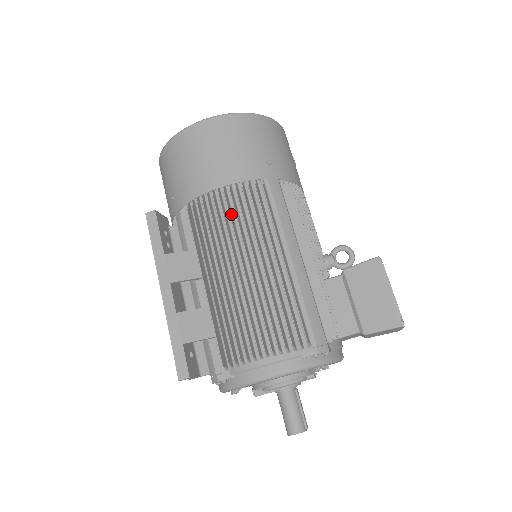
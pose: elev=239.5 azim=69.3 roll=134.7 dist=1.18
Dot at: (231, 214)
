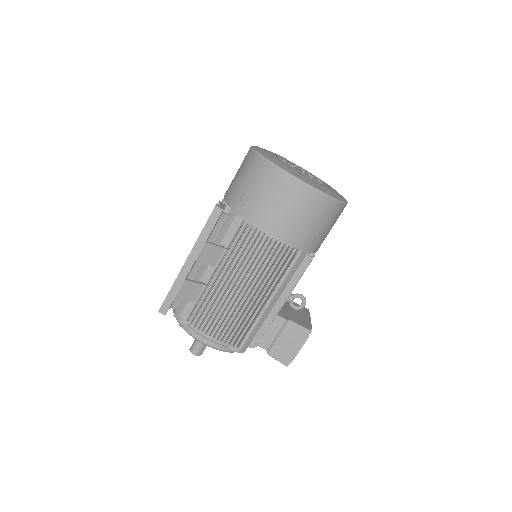
Dot at: (263, 256)
